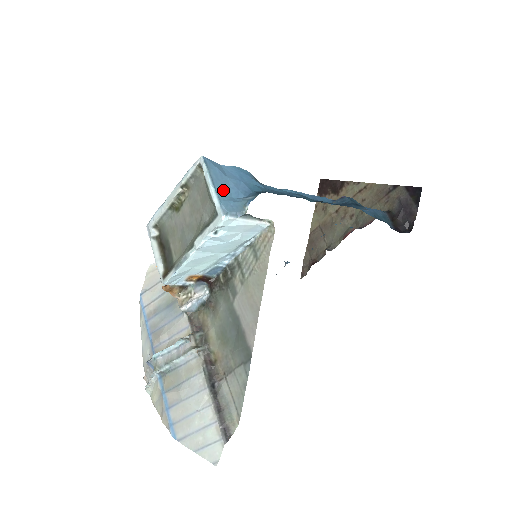
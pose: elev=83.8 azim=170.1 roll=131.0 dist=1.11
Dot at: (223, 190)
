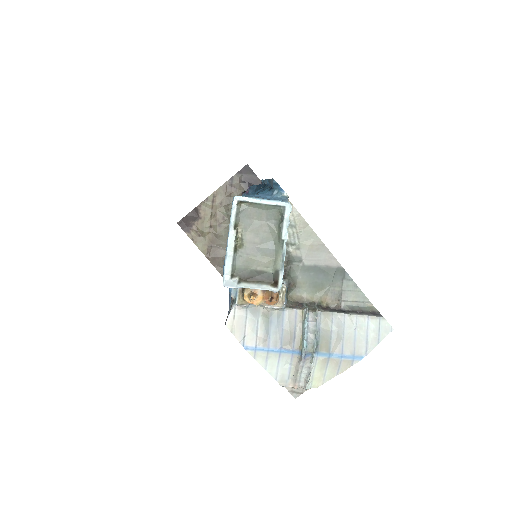
Dot at: (266, 199)
